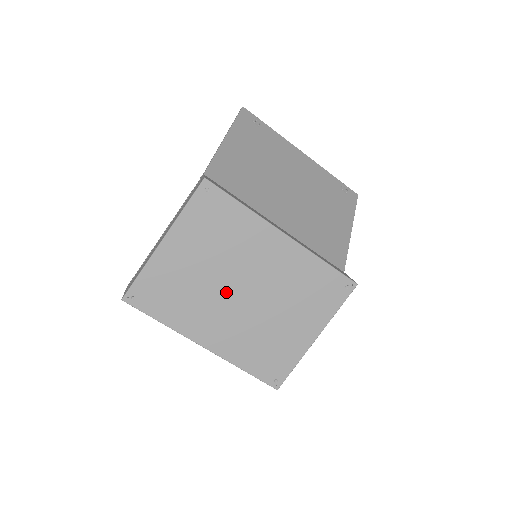
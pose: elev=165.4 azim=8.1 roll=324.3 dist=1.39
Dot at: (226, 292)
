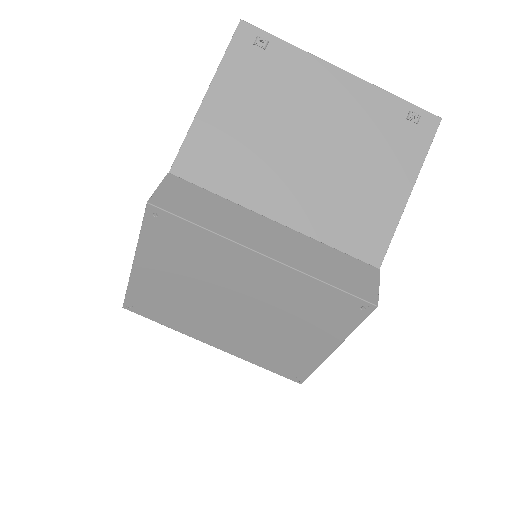
Dot at: (217, 306)
